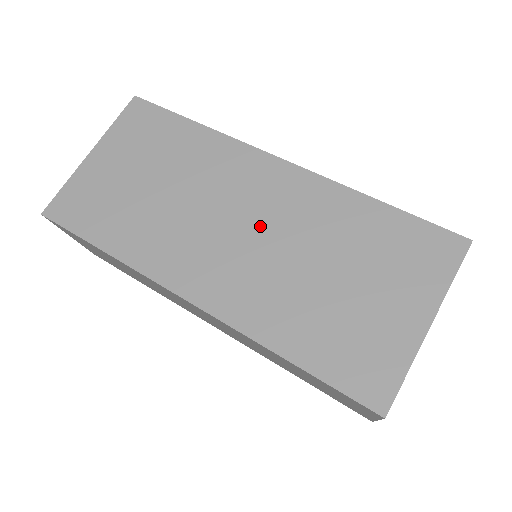
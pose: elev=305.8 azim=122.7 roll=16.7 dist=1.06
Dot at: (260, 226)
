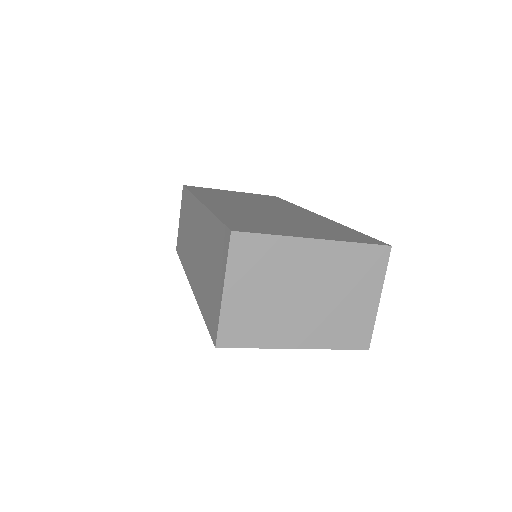
Dot at: (273, 211)
